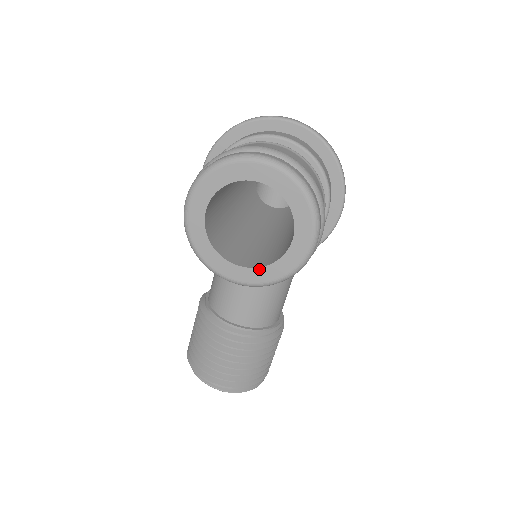
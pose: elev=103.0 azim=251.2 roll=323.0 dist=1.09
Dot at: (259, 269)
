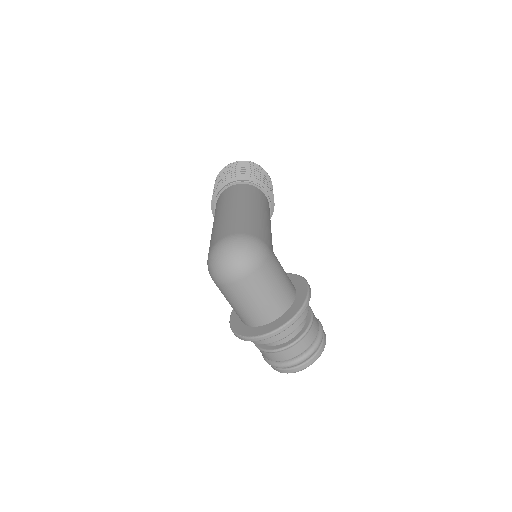
Dot at: occluded
